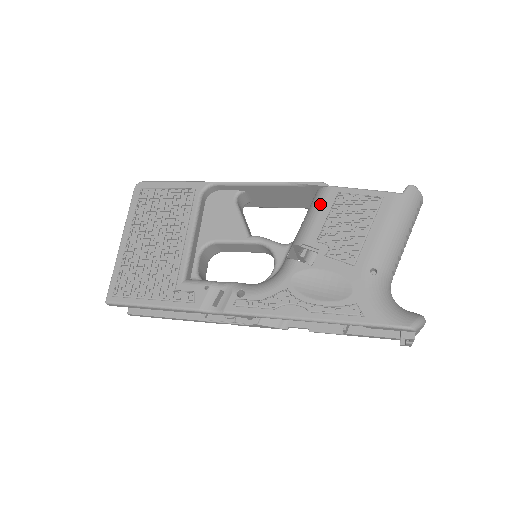
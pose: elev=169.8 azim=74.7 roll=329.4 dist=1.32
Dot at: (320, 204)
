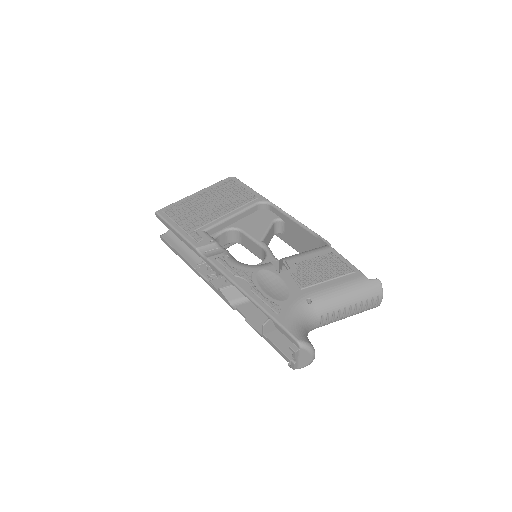
Dot at: (316, 250)
